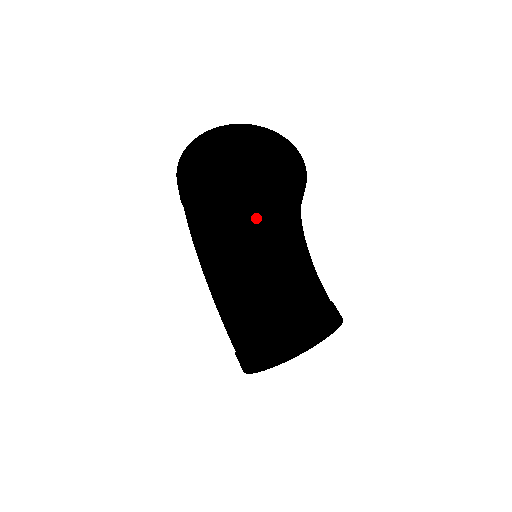
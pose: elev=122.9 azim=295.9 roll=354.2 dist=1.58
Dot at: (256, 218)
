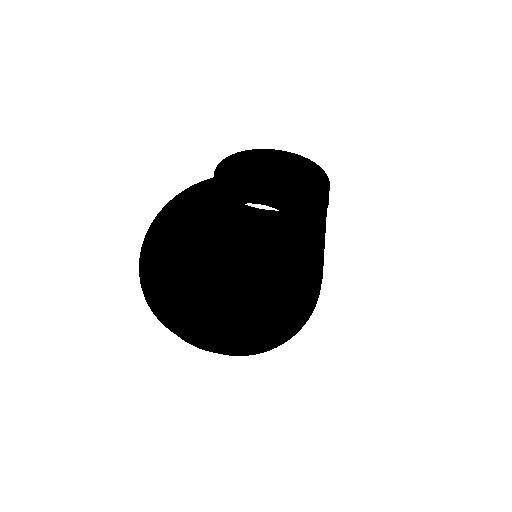
Dot at: (290, 301)
